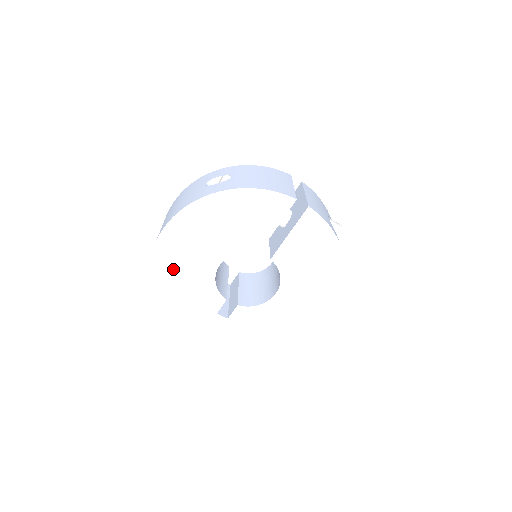
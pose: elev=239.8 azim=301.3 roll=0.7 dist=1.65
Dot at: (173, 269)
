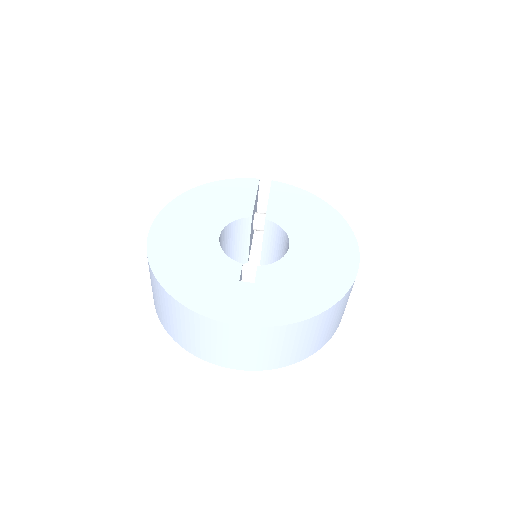
Dot at: (173, 250)
